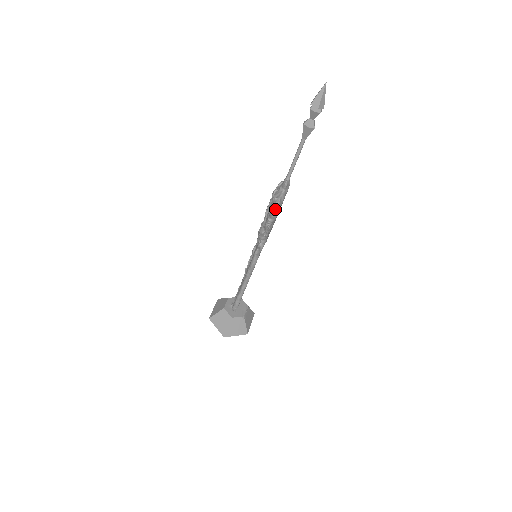
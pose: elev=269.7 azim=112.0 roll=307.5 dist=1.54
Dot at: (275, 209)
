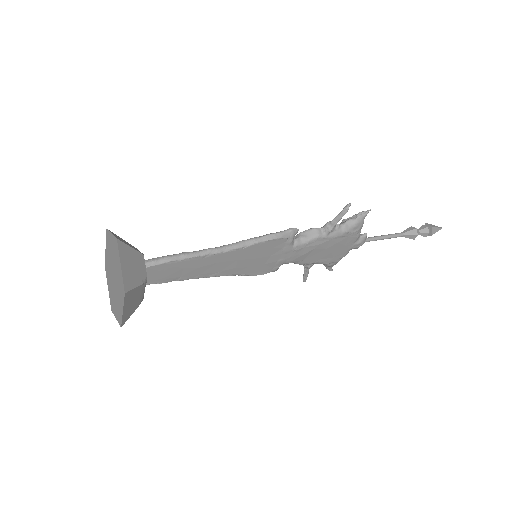
Dot at: (368, 212)
